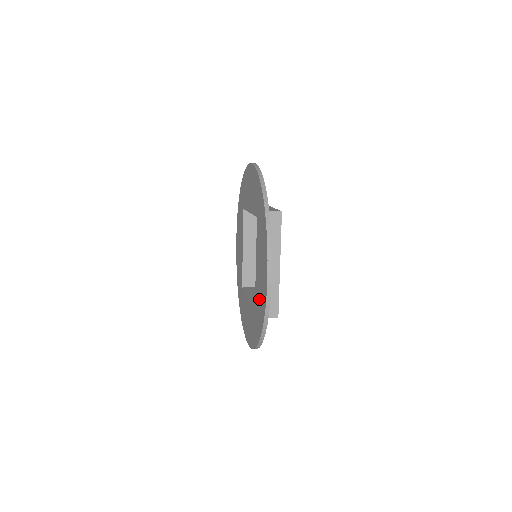
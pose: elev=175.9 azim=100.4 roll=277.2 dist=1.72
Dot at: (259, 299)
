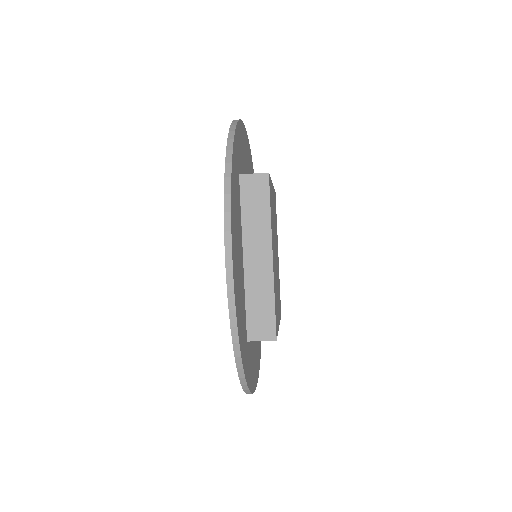
Dot at: occluded
